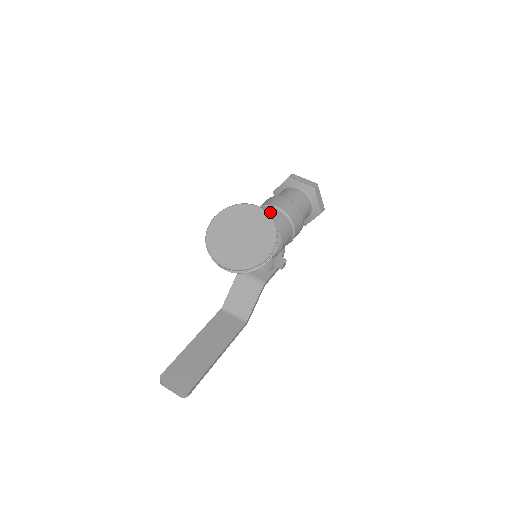
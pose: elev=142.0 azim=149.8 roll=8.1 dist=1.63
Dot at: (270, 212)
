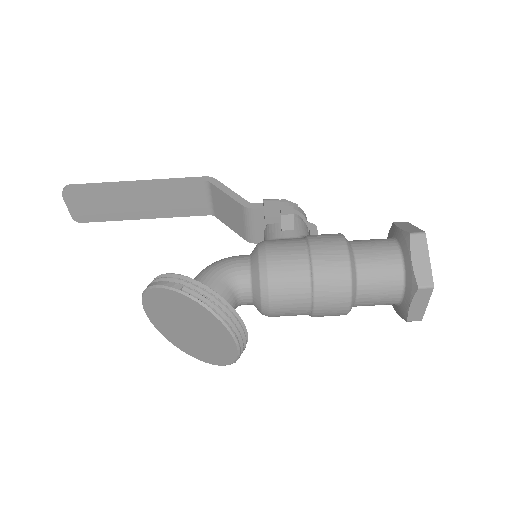
Dot at: (295, 306)
